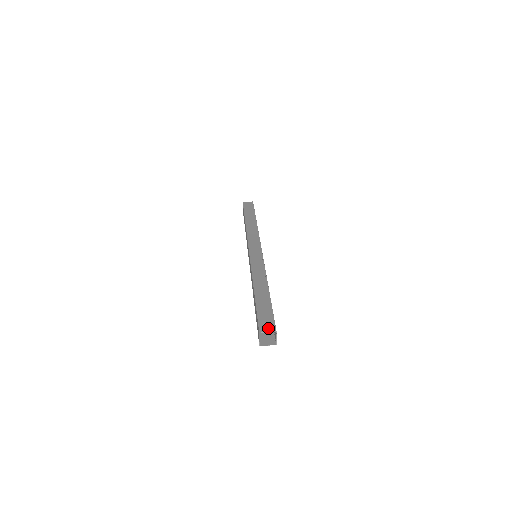
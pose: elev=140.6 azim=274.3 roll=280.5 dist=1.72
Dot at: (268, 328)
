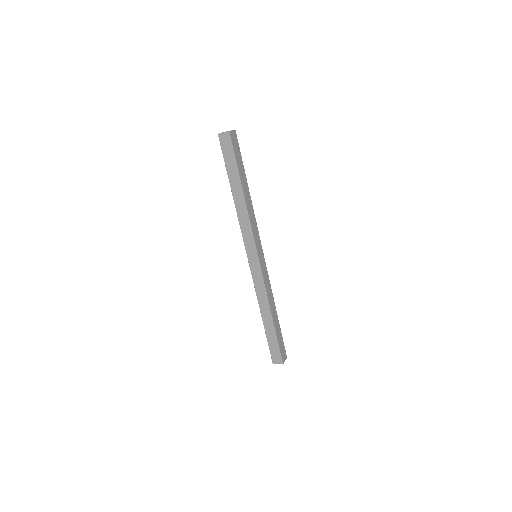
Dot at: occluded
